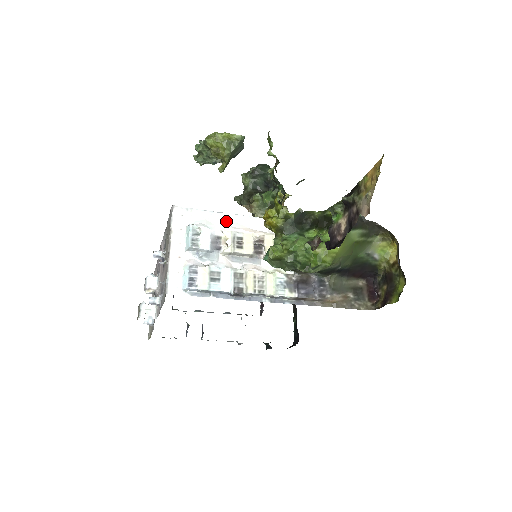
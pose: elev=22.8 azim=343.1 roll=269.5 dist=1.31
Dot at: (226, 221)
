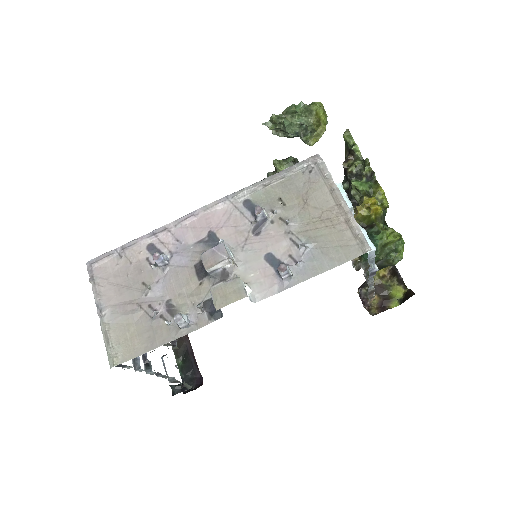
Dot at: occluded
